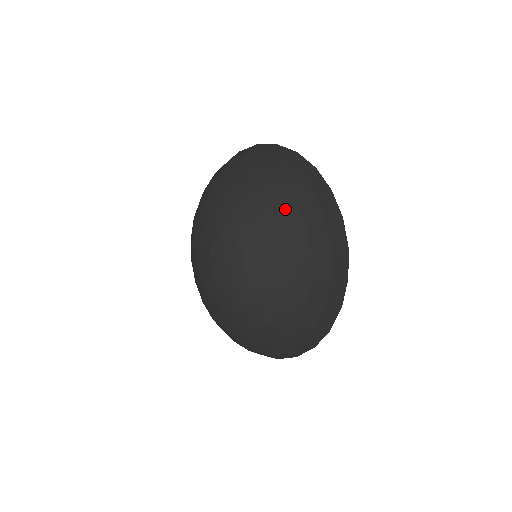
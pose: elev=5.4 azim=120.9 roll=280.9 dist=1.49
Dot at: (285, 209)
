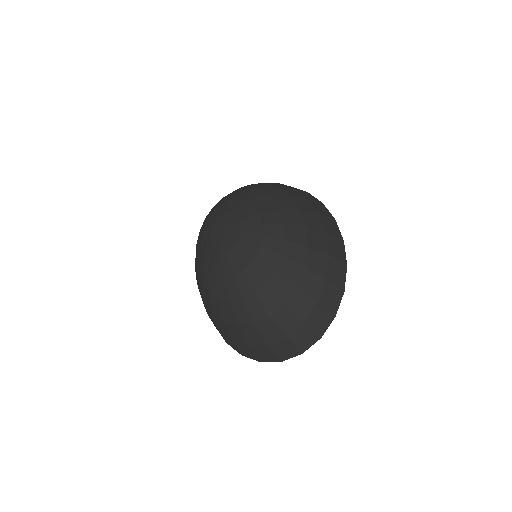
Dot at: (269, 190)
